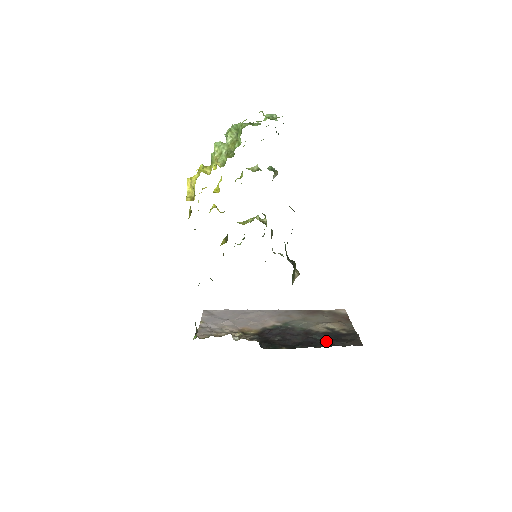
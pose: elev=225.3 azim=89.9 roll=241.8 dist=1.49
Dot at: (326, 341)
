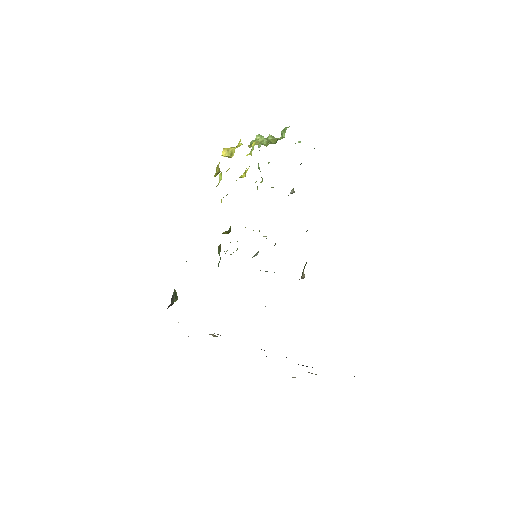
Dot at: occluded
